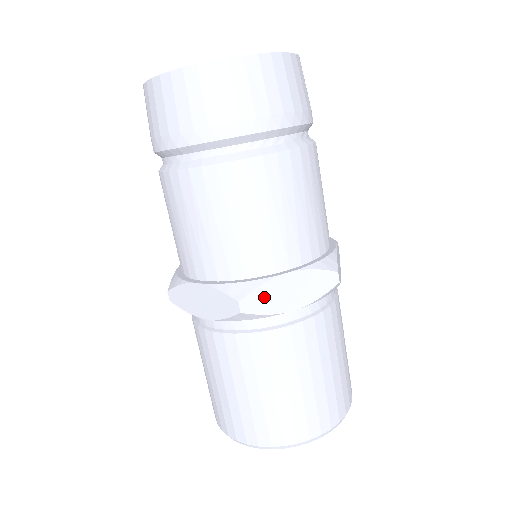
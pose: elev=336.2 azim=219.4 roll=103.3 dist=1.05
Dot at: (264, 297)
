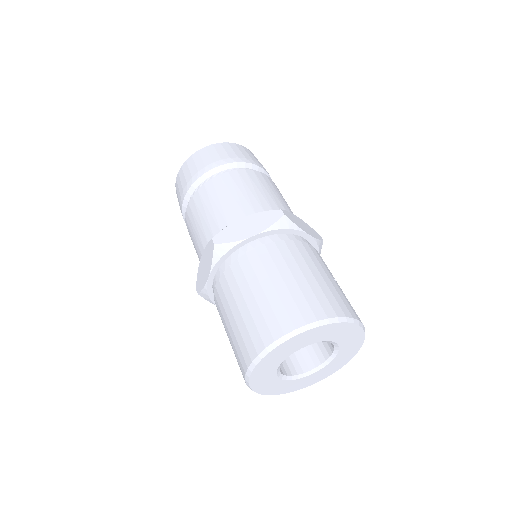
Dot at: (229, 233)
